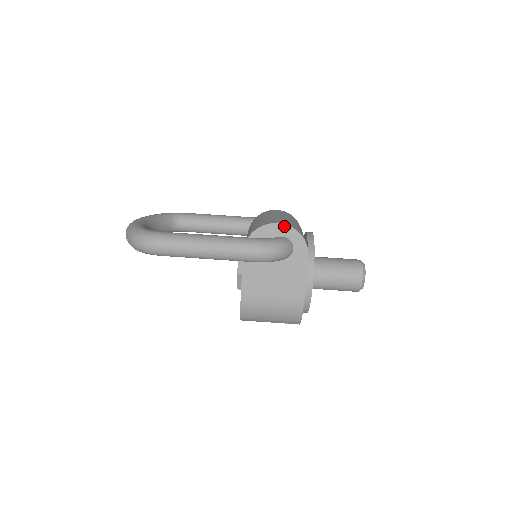
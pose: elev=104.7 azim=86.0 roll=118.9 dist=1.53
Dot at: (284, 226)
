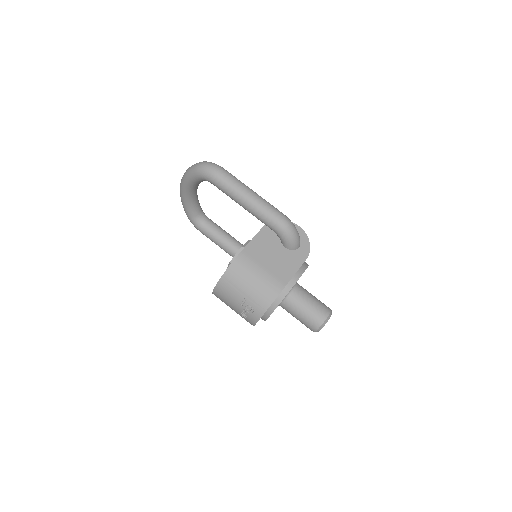
Dot at: (302, 230)
